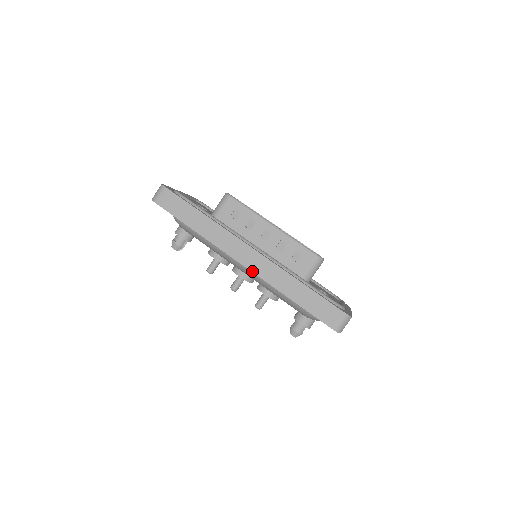
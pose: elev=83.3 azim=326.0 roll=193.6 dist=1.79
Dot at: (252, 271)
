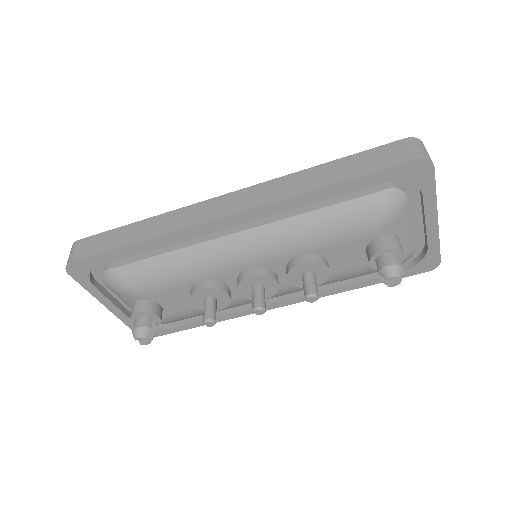
Dot at: (249, 208)
